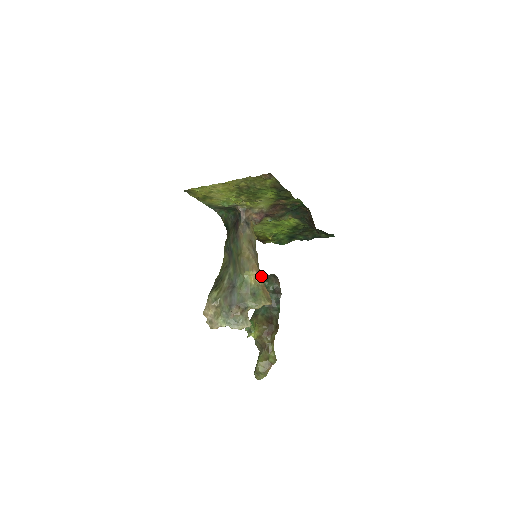
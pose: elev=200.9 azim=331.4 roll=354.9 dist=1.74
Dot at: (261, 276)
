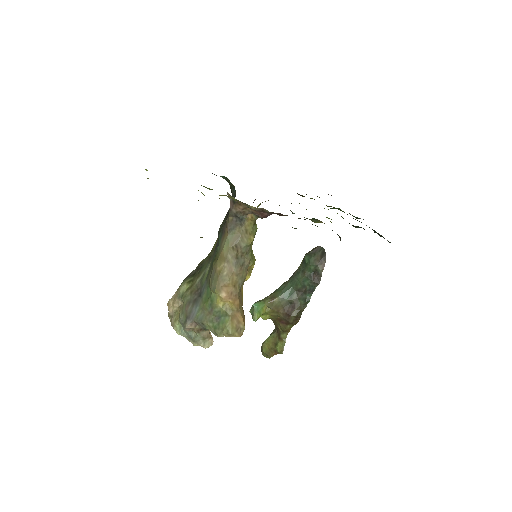
Dot at: (238, 298)
